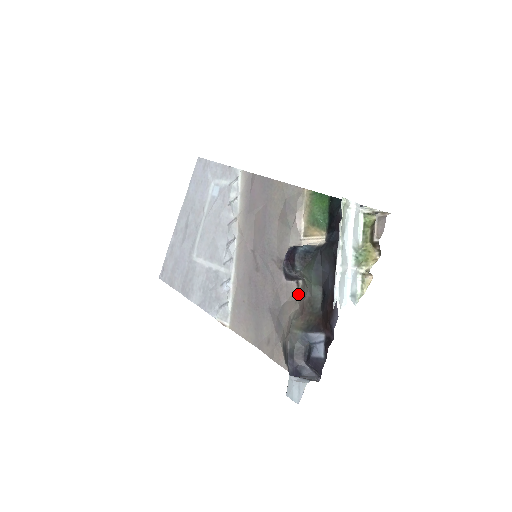
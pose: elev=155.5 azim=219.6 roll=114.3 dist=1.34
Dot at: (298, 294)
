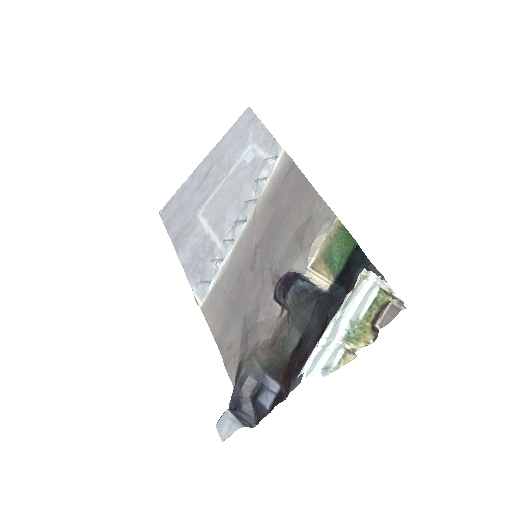
Dot at: (277, 322)
